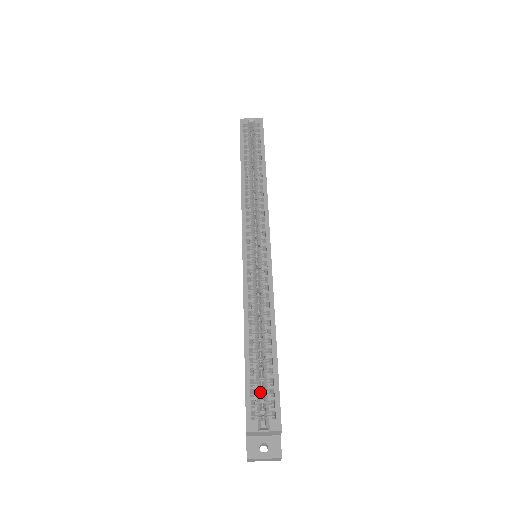
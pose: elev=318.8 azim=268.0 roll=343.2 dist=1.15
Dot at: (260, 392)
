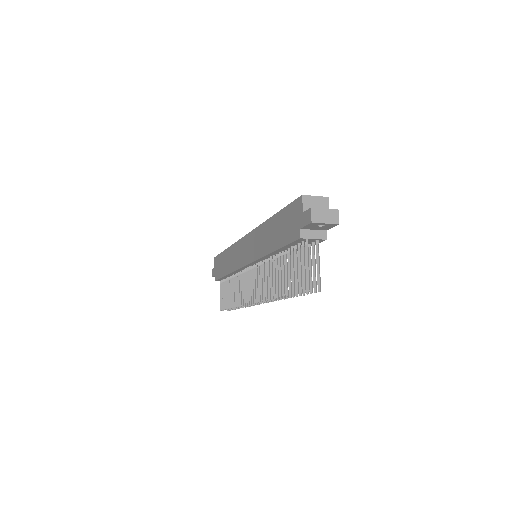
Dot at: occluded
